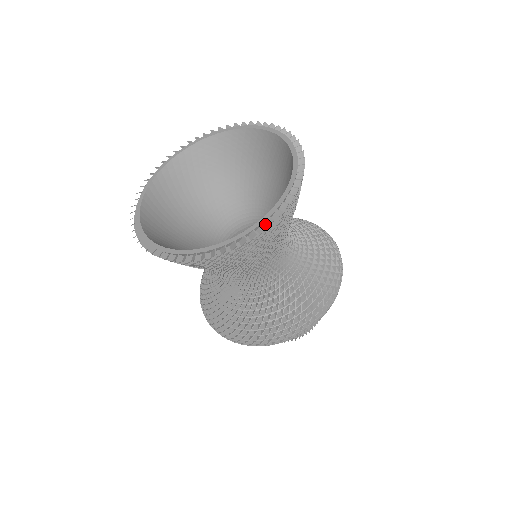
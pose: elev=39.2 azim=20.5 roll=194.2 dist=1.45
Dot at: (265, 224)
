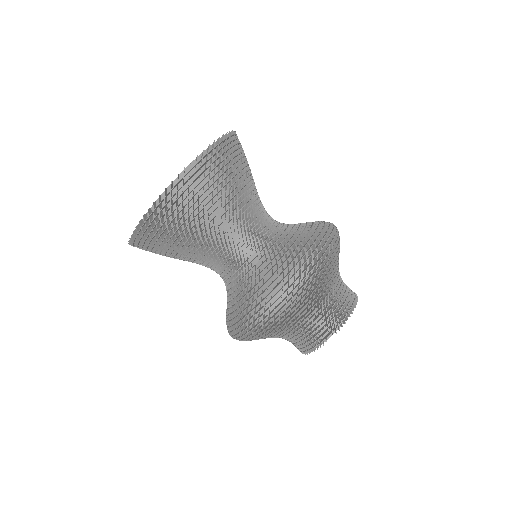
Dot at: (177, 183)
